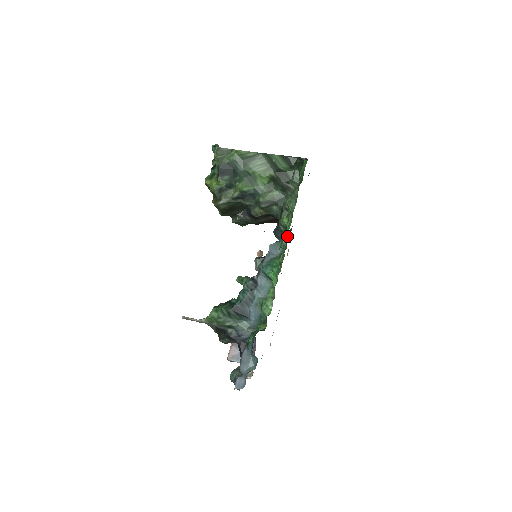
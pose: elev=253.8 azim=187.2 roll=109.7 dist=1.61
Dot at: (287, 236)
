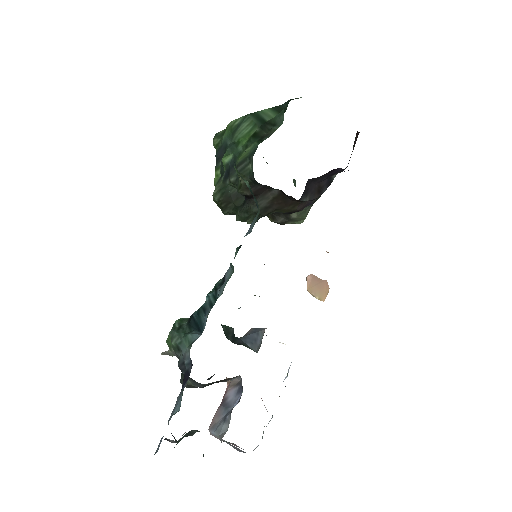
Dot at: occluded
